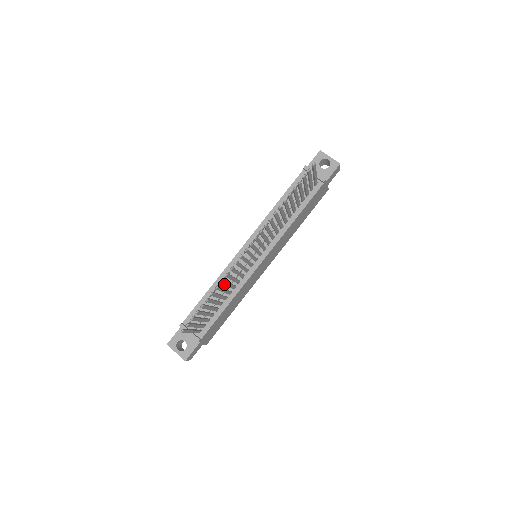
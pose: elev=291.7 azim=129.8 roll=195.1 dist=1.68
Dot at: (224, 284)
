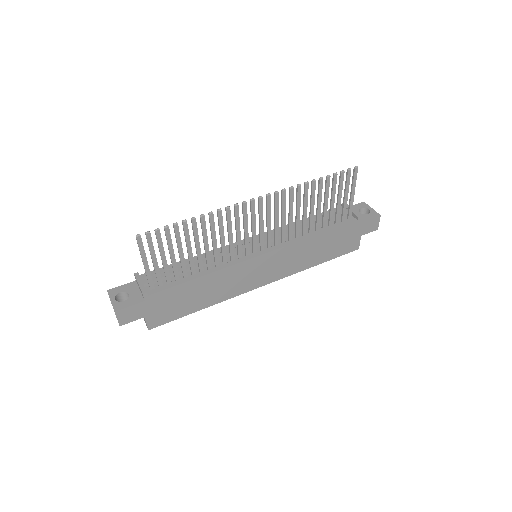
Dot at: (211, 226)
